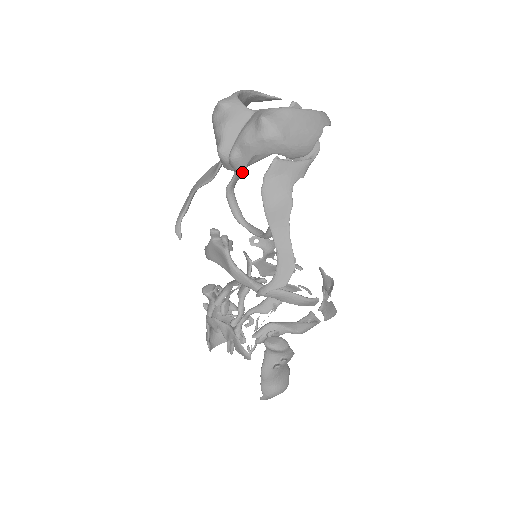
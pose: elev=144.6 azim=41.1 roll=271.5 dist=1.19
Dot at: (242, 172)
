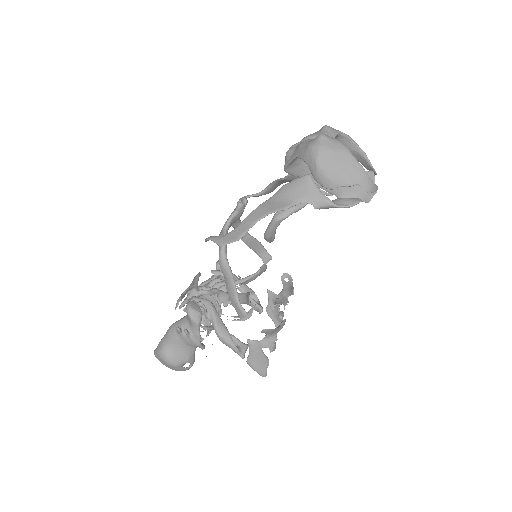
Dot at: (291, 173)
